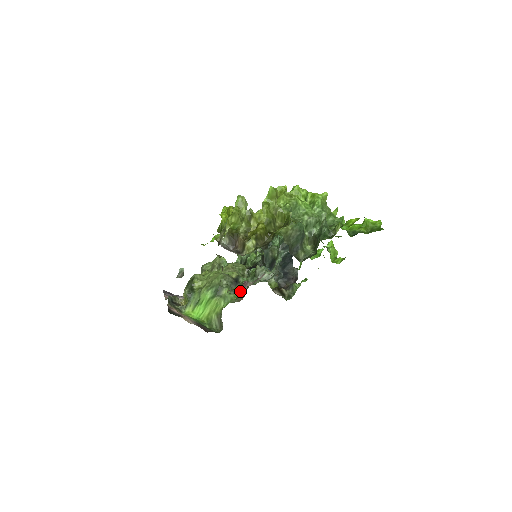
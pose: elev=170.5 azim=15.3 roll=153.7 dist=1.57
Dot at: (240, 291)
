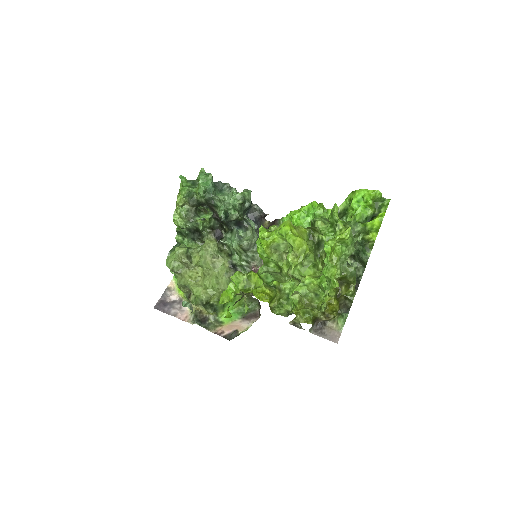
Dot at: occluded
